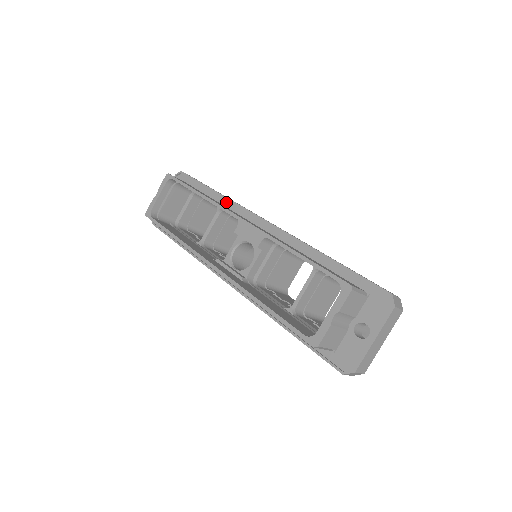
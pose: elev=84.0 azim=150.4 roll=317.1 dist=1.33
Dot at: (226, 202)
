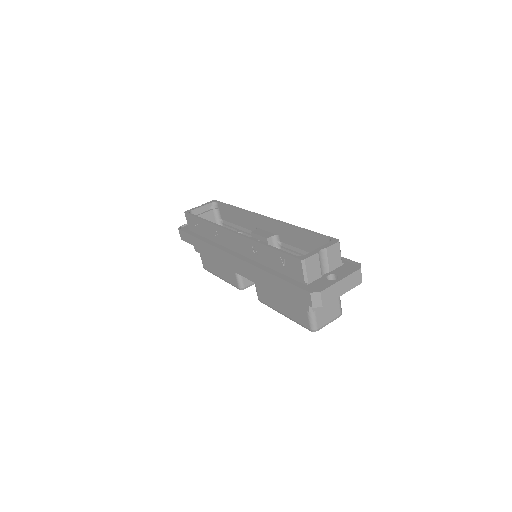
Dot at: occluded
